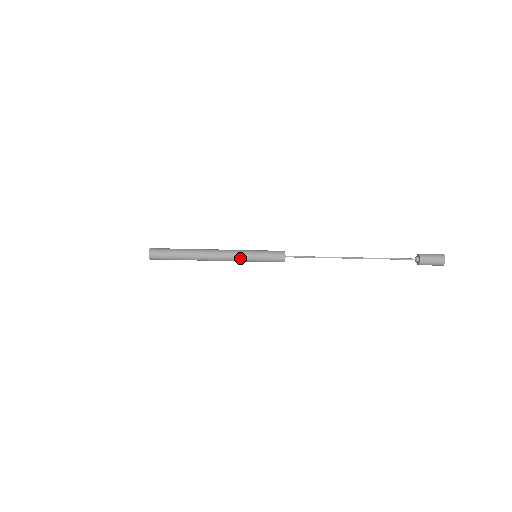
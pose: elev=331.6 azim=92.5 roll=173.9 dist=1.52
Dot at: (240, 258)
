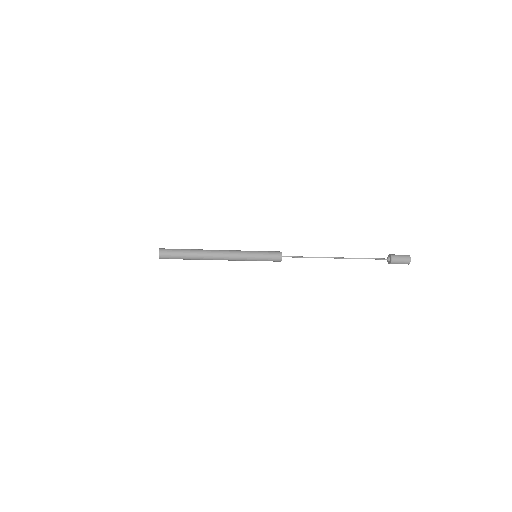
Dot at: (243, 257)
